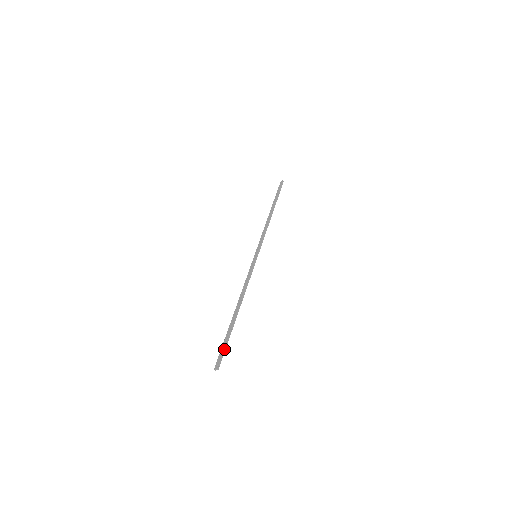
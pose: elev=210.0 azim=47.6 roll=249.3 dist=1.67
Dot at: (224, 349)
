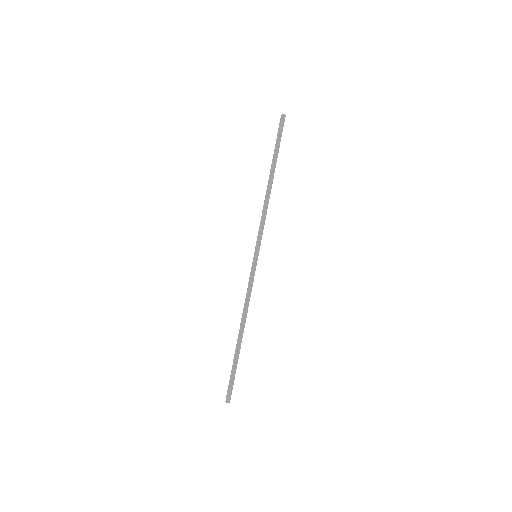
Dot at: (233, 382)
